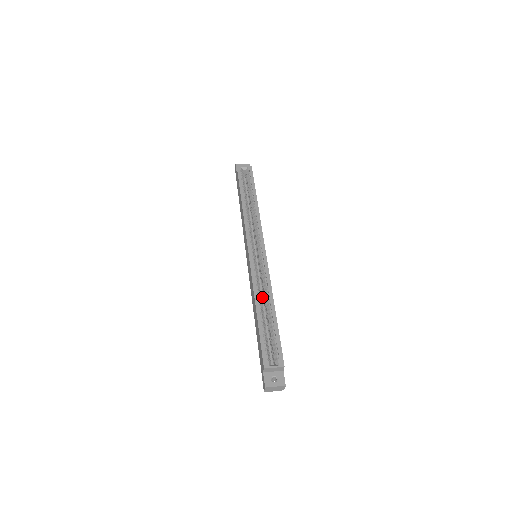
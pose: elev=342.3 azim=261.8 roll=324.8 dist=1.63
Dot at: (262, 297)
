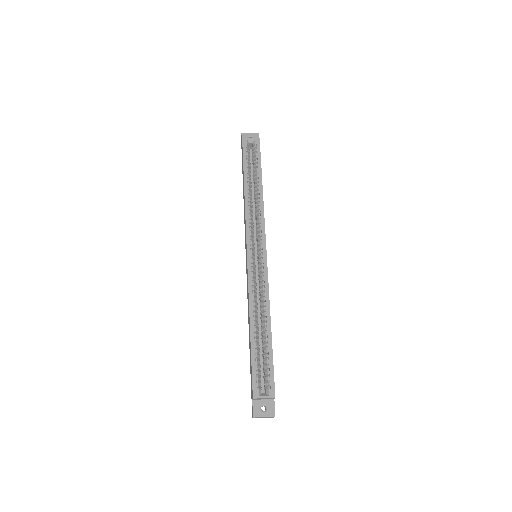
Dot at: (259, 307)
